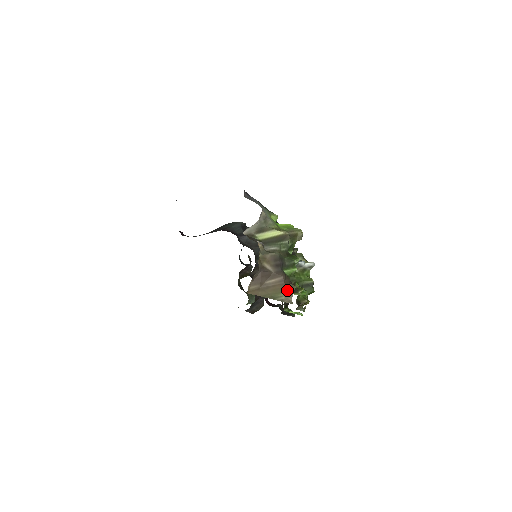
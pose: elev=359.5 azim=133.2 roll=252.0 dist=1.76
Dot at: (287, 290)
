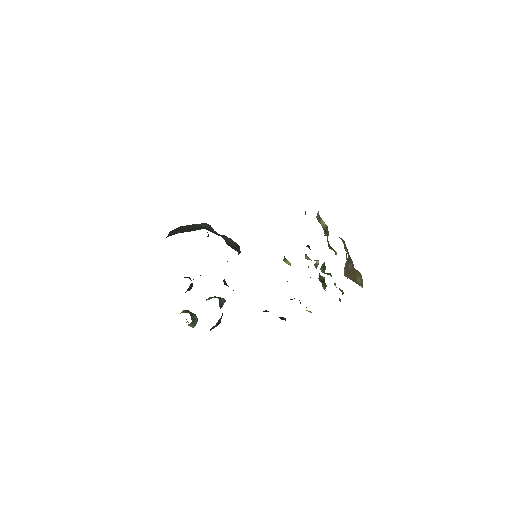
Dot at: (358, 275)
